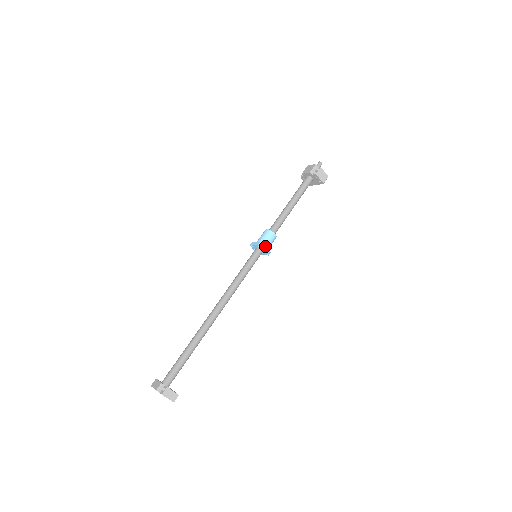
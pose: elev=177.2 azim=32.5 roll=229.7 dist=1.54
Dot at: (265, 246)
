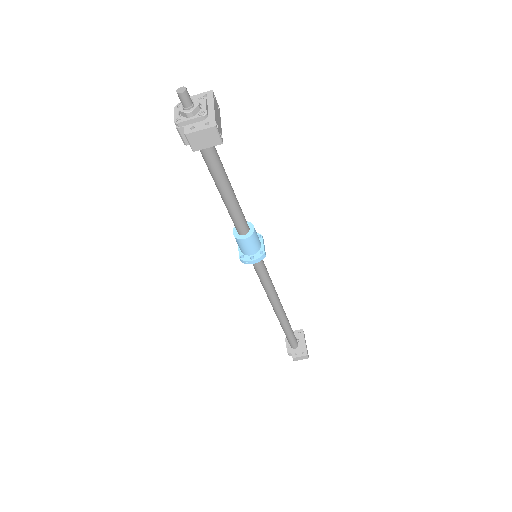
Dot at: (248, 262)
